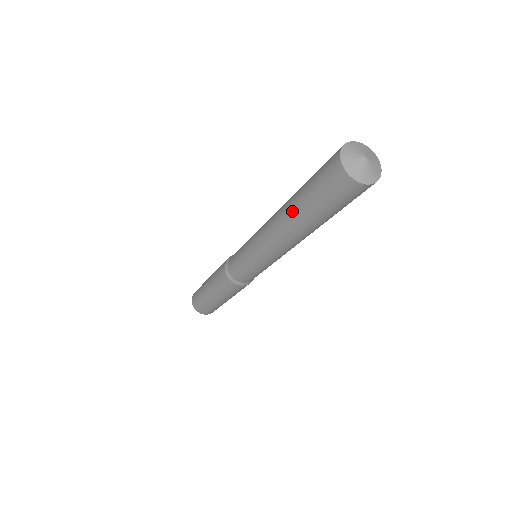
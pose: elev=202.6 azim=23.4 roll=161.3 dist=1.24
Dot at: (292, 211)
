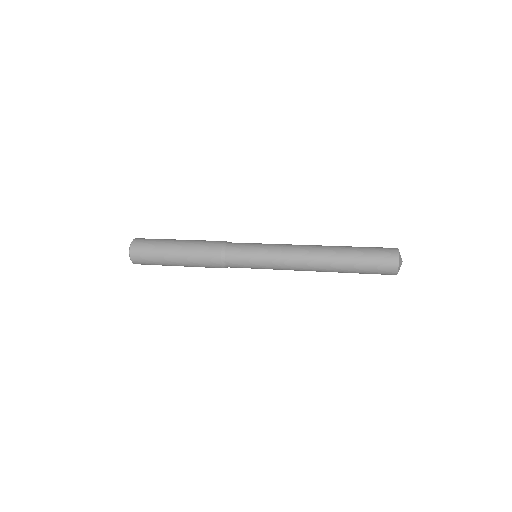
Dot at: (339, 256)
